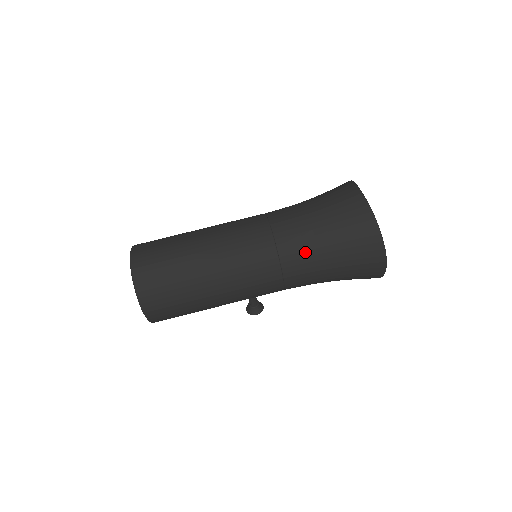
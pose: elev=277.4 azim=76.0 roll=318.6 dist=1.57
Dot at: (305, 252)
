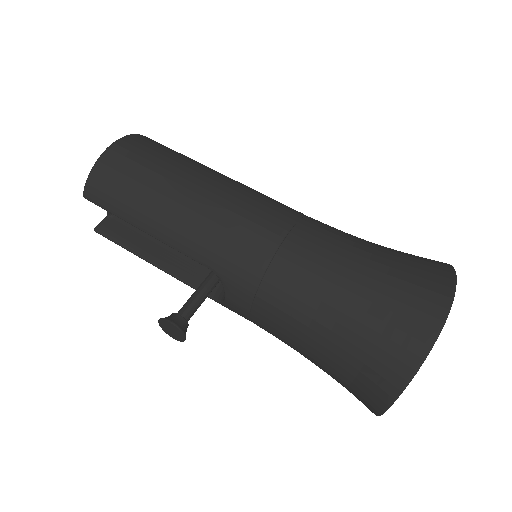
Dot at: (338, 233)
